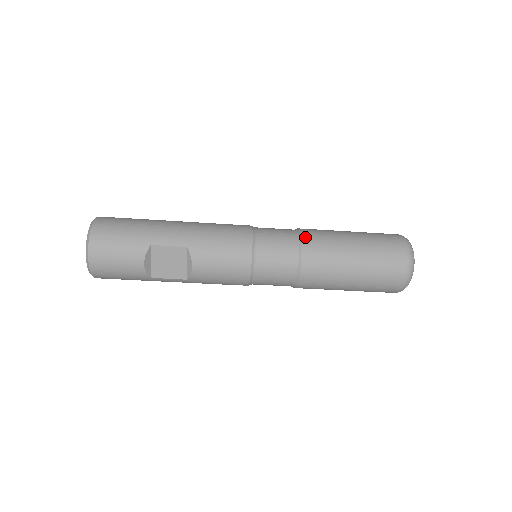
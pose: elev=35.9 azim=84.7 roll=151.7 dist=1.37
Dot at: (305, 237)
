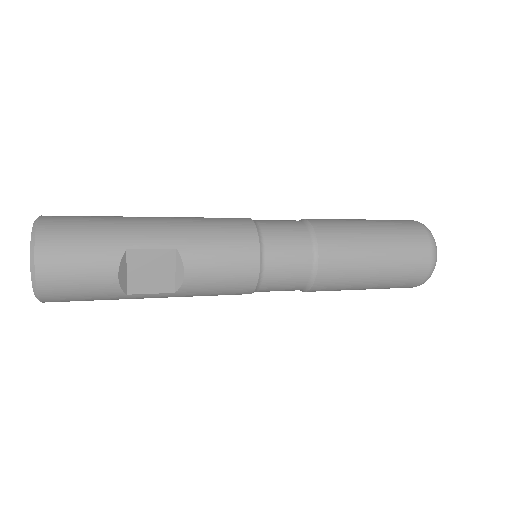
Dot at: (318, 228)
